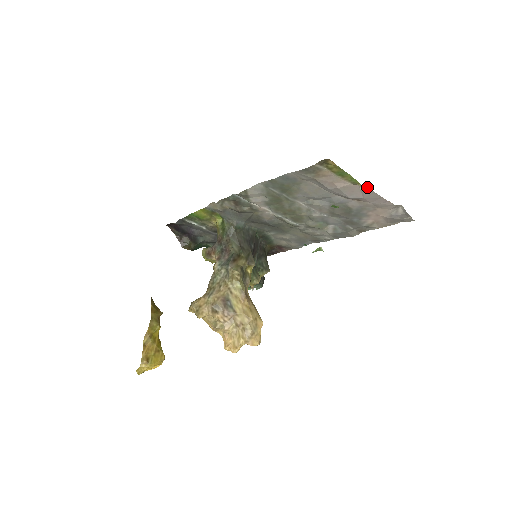
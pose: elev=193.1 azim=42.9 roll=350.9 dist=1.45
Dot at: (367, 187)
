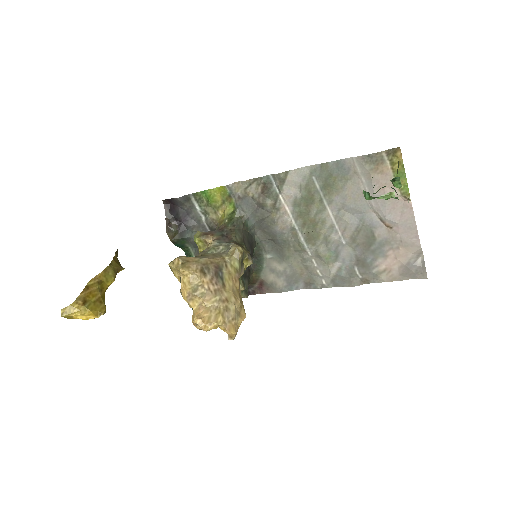
Dot at: occluded
